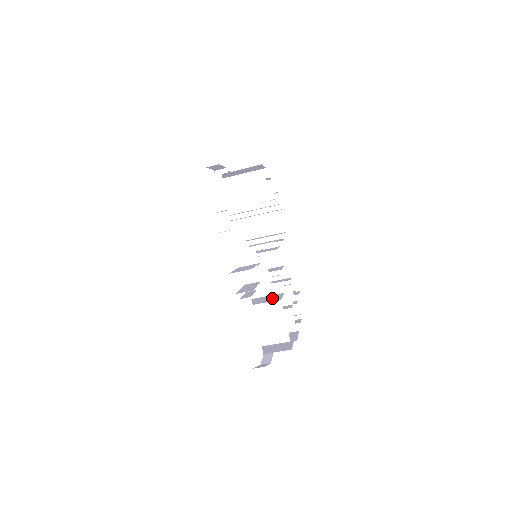
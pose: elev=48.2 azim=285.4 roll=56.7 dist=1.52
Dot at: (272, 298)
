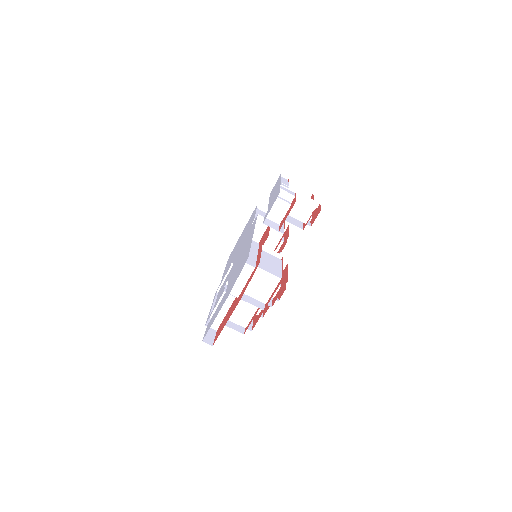
Dot at: occluded
